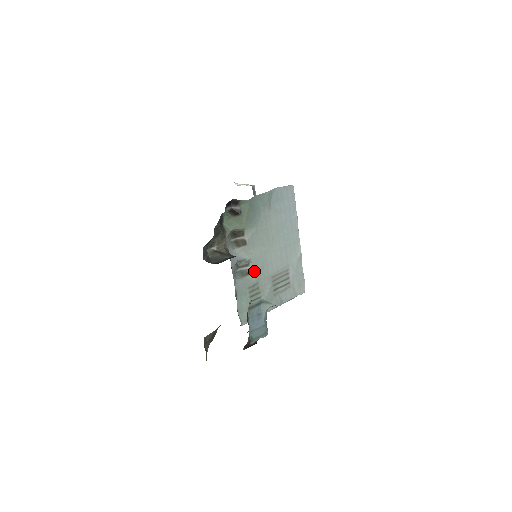
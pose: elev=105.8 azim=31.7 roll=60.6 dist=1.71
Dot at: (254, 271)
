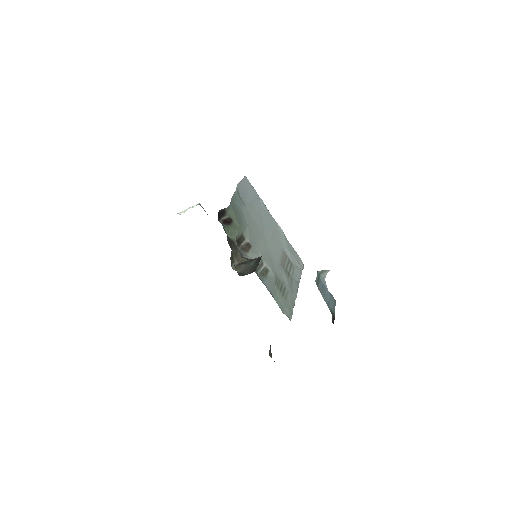
Dot at: (269, 267)
